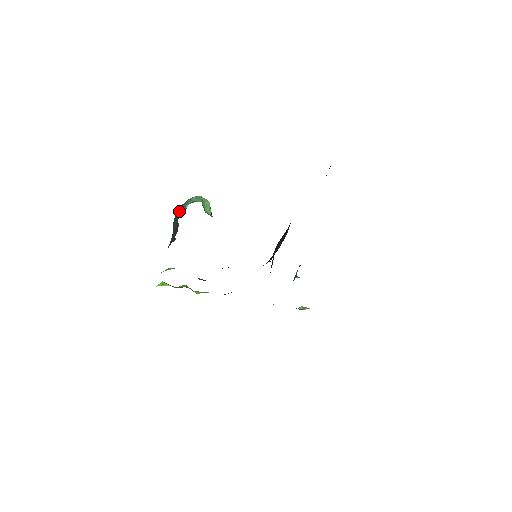
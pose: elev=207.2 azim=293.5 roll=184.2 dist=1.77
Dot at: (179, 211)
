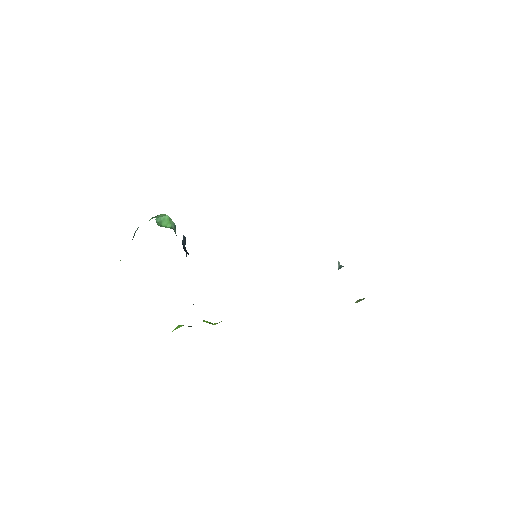
Dot at: (133, 236)
